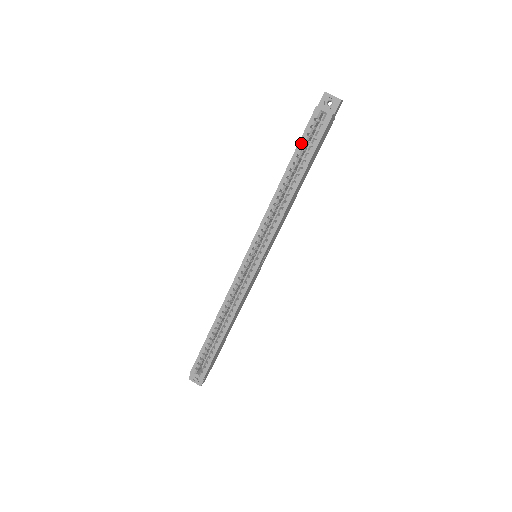
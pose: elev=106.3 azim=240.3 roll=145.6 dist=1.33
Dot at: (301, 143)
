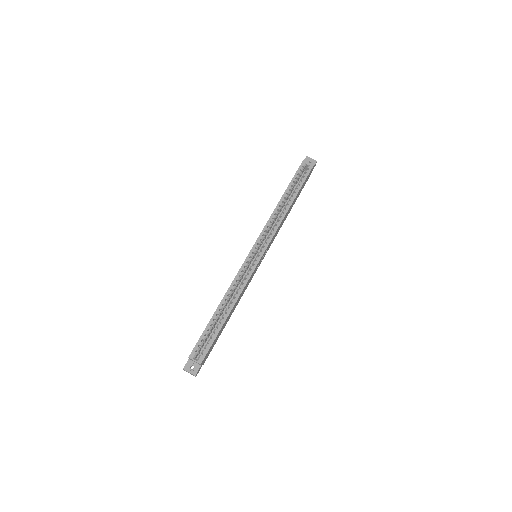
Dot at: (294, 179)
